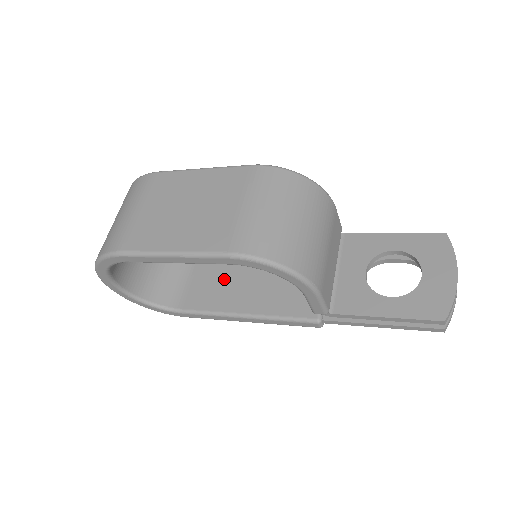
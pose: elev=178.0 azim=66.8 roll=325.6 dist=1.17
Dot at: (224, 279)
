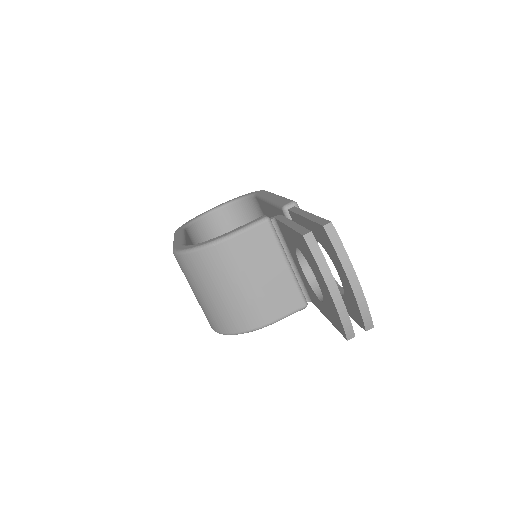
Dot at: occluded
